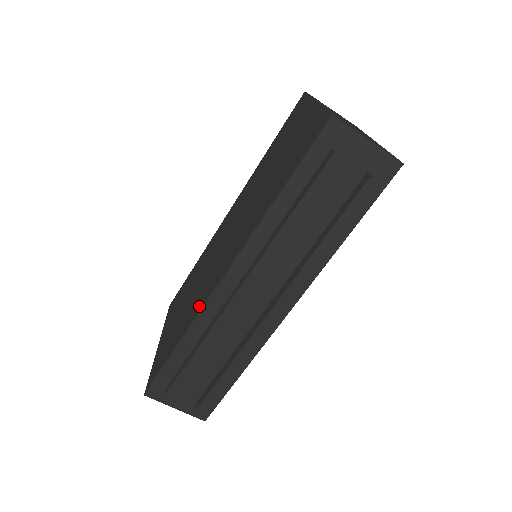
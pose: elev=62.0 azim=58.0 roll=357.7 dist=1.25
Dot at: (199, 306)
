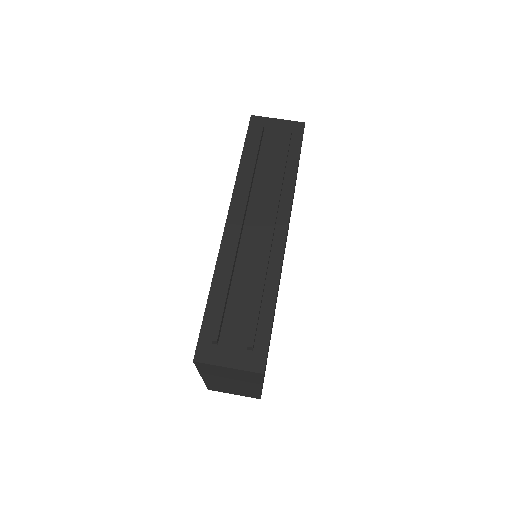
Dot at: occluded
